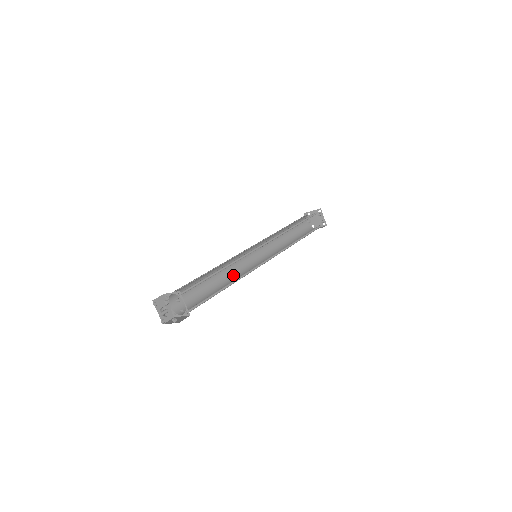
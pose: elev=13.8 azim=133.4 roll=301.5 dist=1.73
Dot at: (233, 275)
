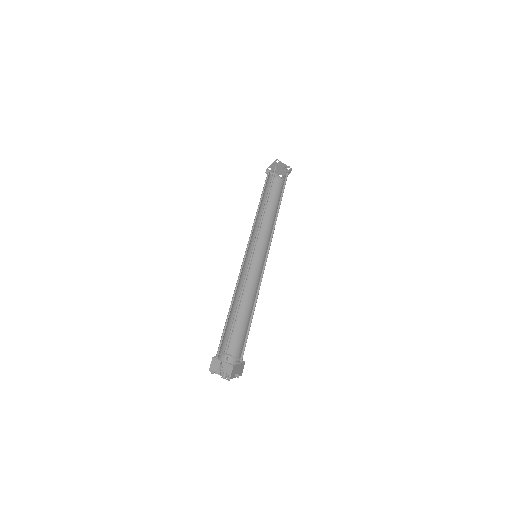
Dot at: (250, 288)
